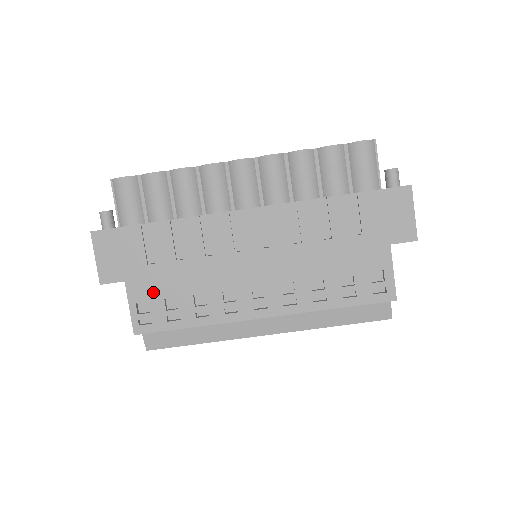
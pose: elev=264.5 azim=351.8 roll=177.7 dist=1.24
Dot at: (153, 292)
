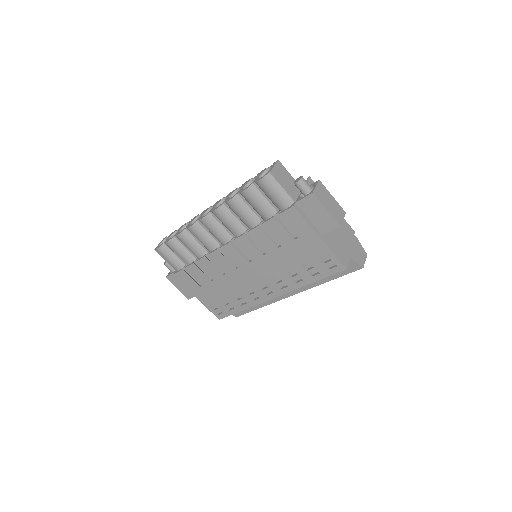
Dot at: (212, 299)
